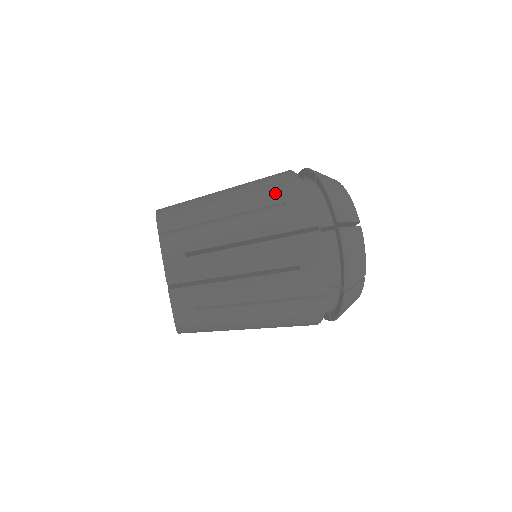
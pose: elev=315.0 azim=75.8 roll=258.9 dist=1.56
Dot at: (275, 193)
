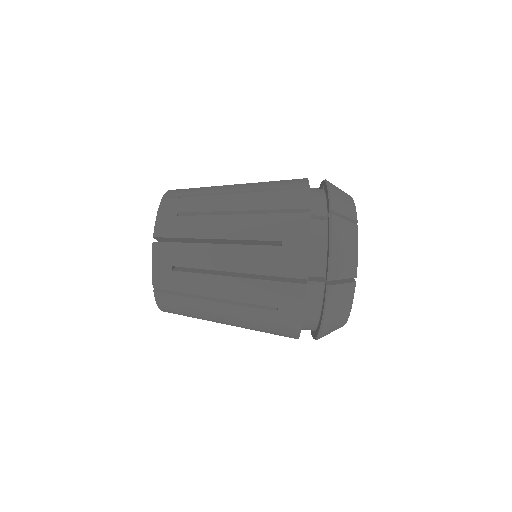
Dot at: (272, 295)
